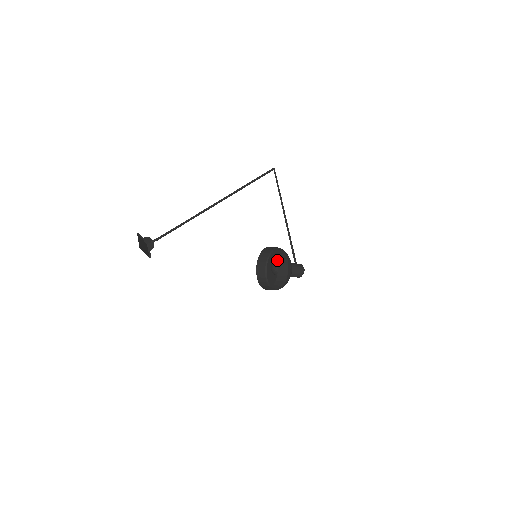
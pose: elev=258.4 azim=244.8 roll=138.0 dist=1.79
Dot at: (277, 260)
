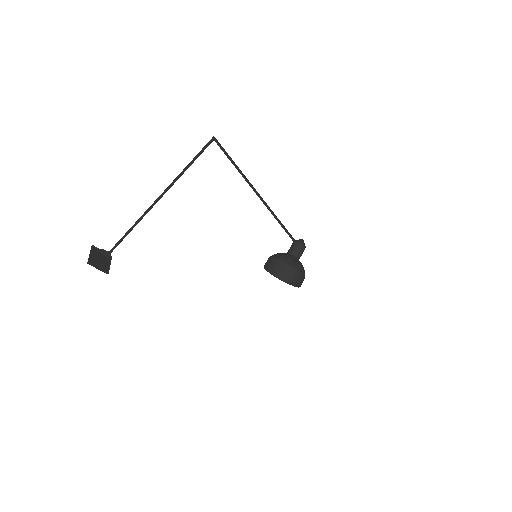
Dot at: occluded
